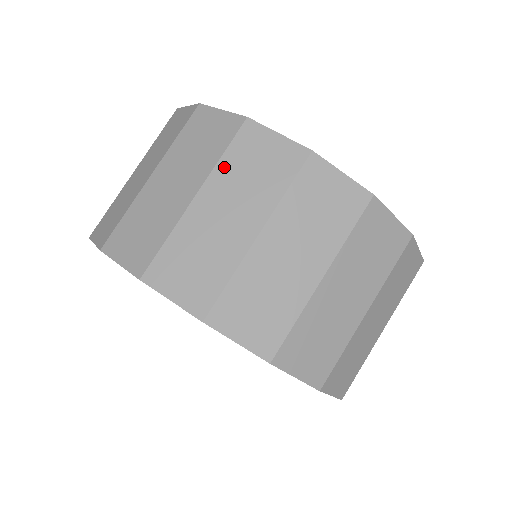
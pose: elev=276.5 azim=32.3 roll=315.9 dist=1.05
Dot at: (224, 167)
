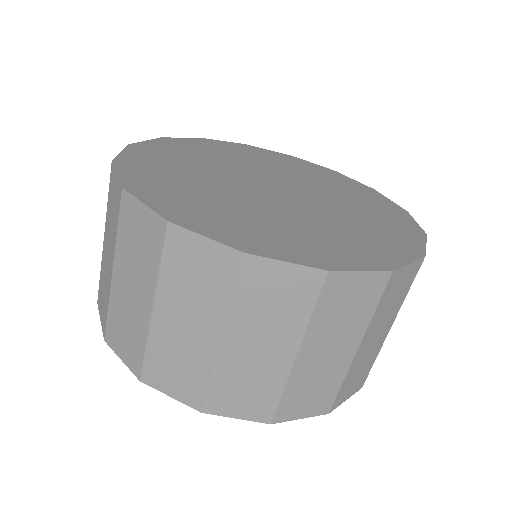
Dot at: (239, 308)
